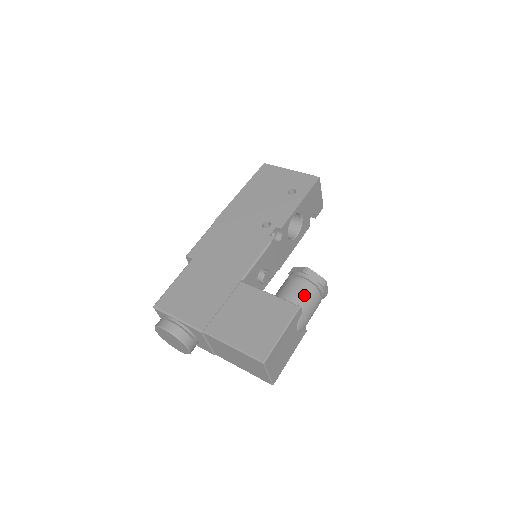
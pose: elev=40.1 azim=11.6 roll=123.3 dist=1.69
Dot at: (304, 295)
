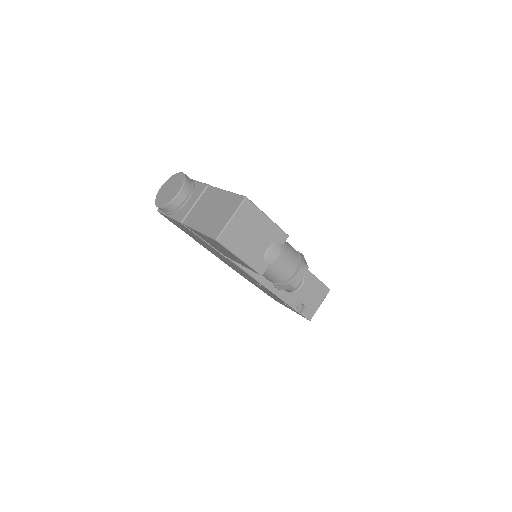
Dot at: (291, 247)
